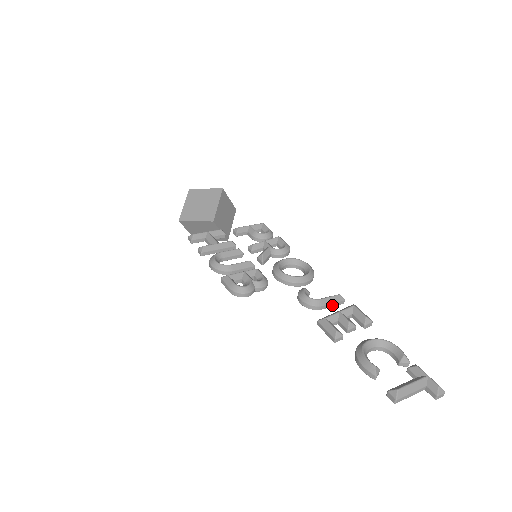
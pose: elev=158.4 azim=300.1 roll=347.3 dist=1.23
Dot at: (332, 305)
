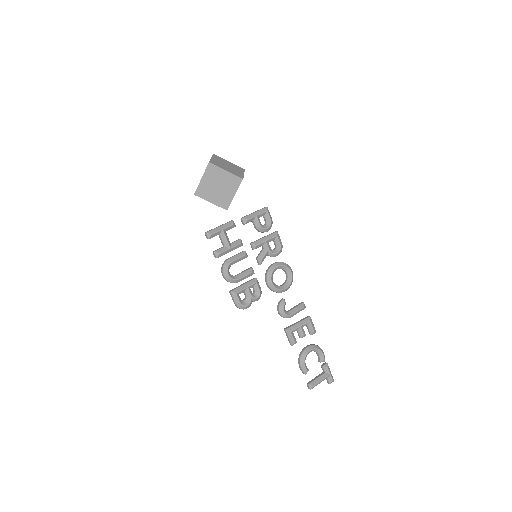
Dot at: occluded
